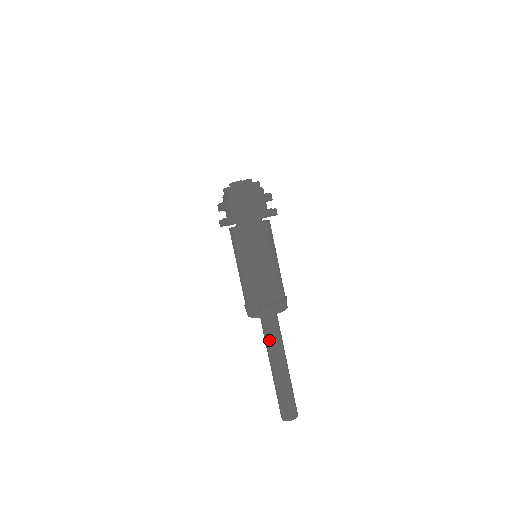
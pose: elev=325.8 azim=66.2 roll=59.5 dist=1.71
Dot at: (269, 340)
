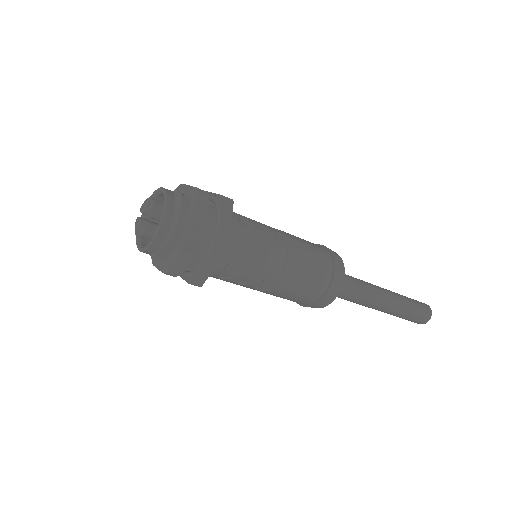
Dot at: (351, 300)
